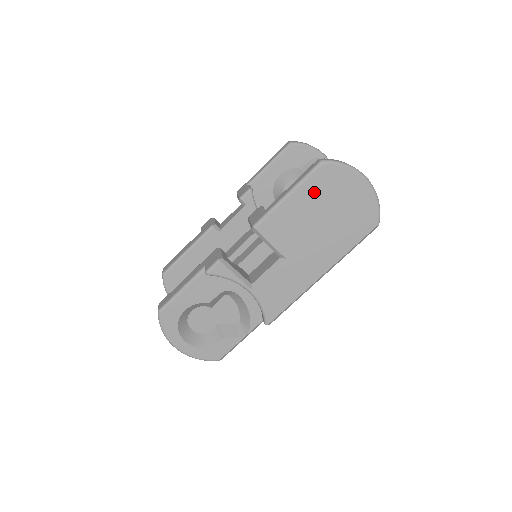
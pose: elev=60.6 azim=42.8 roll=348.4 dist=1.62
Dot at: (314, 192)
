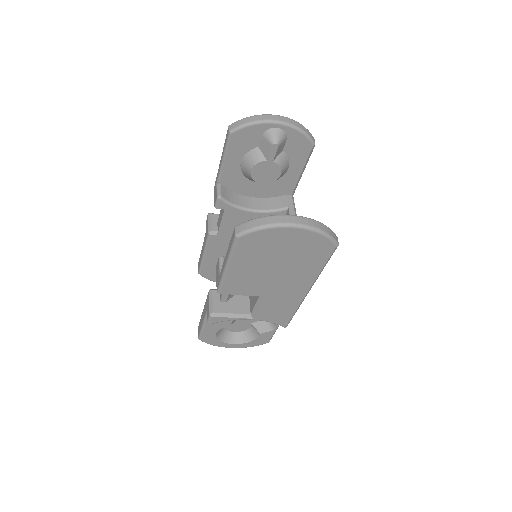
Dot at: (249, 256)
